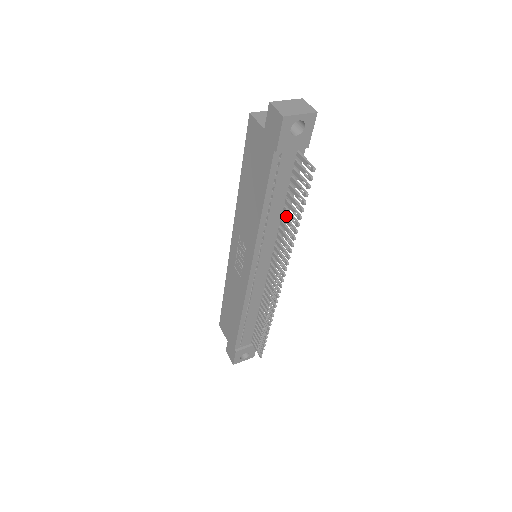
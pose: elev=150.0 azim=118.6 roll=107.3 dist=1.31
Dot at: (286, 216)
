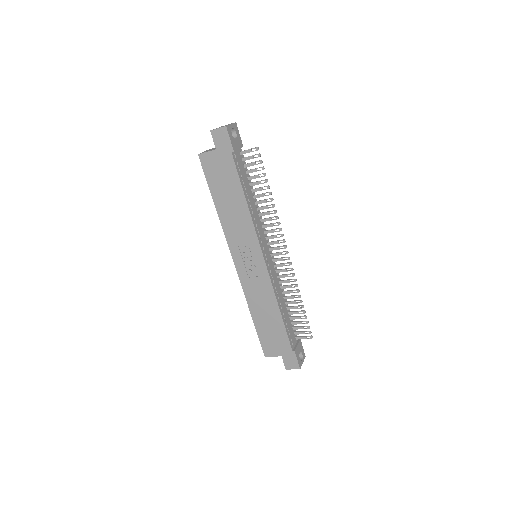
Dot at: (258, 201)
